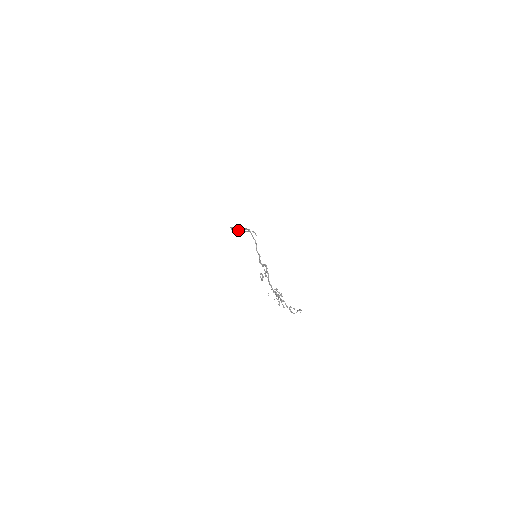
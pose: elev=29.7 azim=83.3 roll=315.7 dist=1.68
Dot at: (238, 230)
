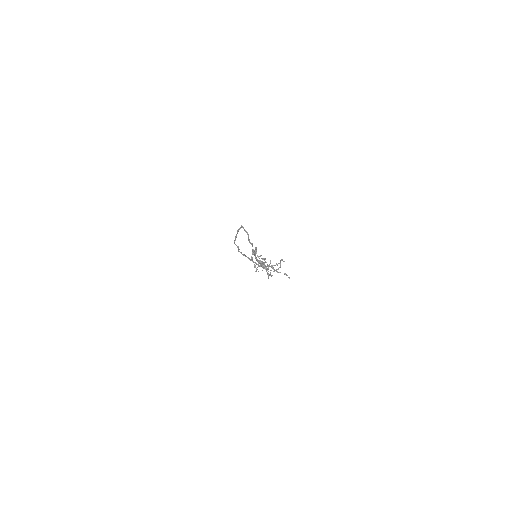
Dot at: occluded
